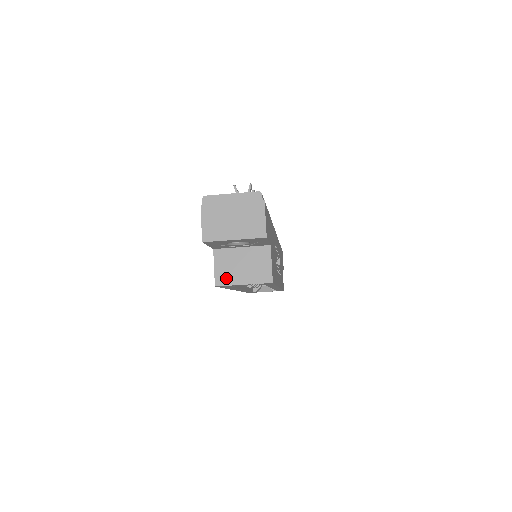
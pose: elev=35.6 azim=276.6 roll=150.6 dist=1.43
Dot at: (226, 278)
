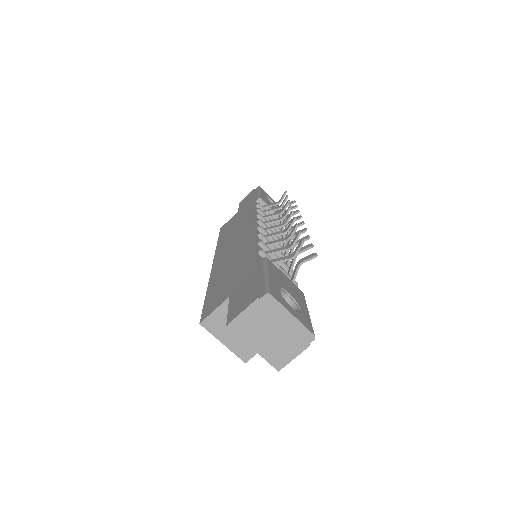
Dot at: (215, 327)
